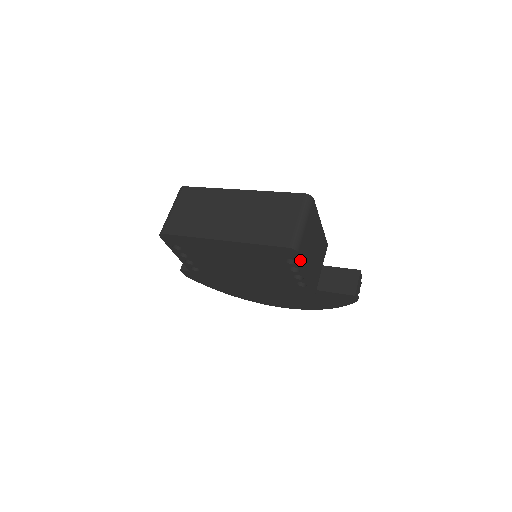
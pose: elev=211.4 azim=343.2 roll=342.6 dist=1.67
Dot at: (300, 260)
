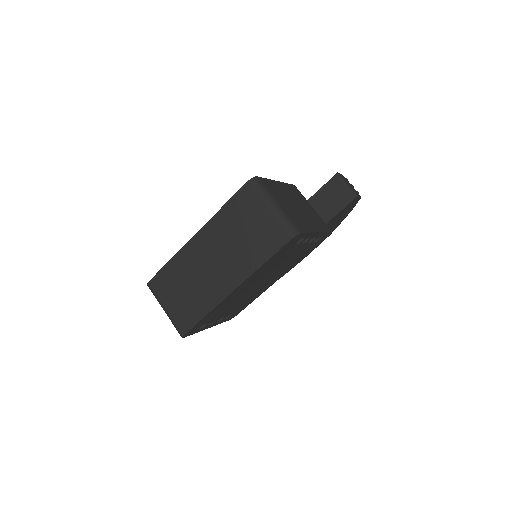
Dot at: (306, 234)
